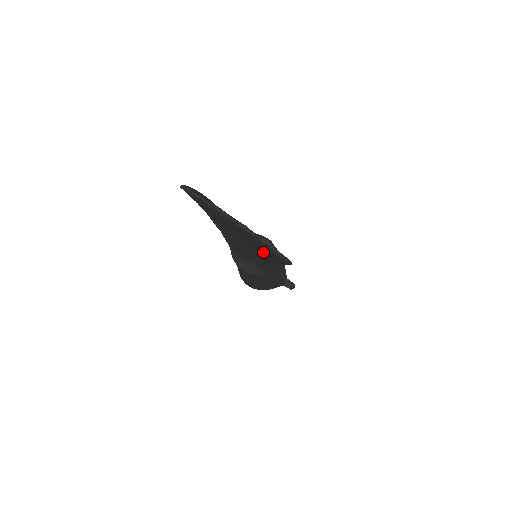
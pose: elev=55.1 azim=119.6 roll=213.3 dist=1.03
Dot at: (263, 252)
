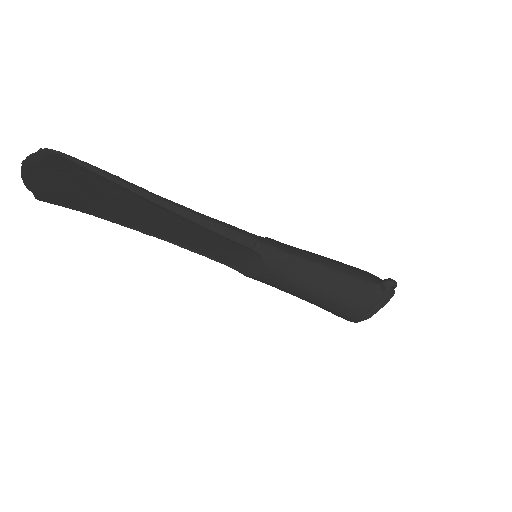
Dot at: (111, 191)
